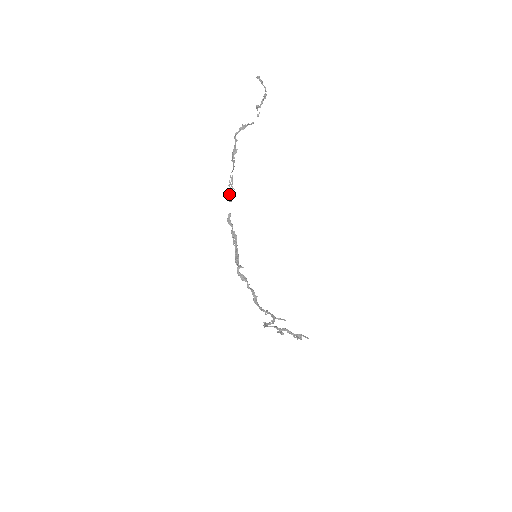
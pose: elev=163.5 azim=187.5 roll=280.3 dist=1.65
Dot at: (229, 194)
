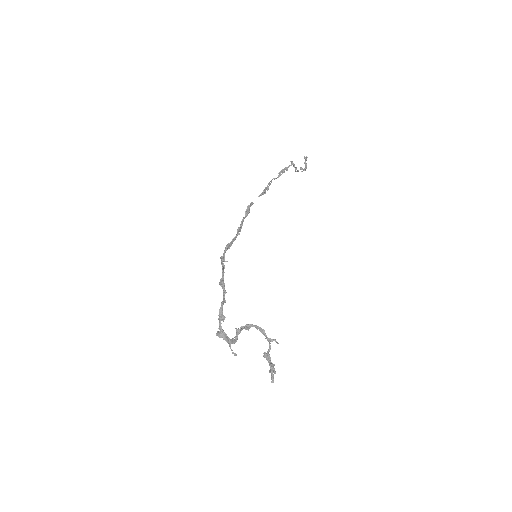
Dot at: (266, 188)
